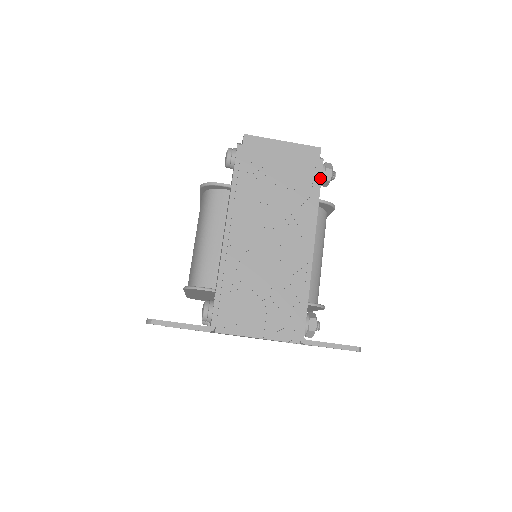
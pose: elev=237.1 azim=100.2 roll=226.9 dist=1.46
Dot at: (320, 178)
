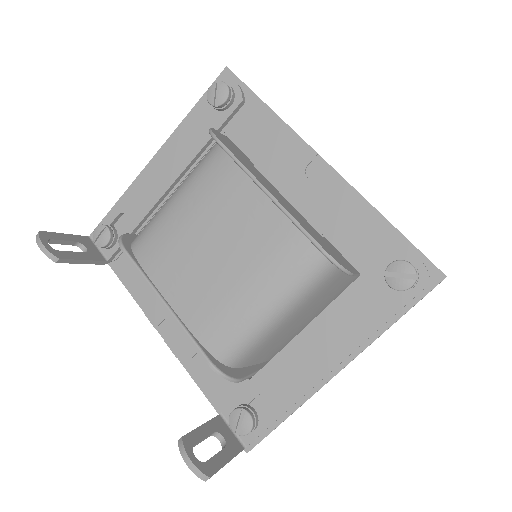
Dot at: occluded
